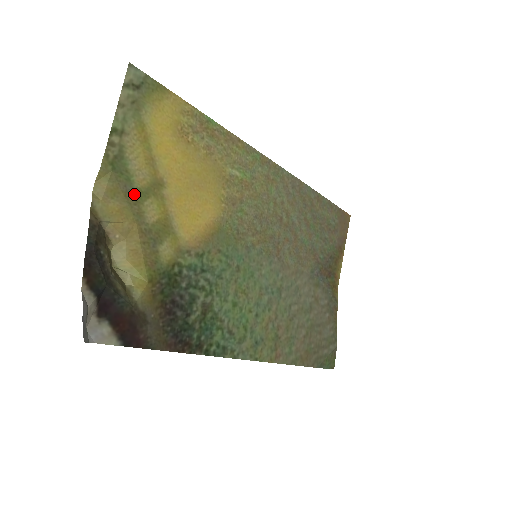
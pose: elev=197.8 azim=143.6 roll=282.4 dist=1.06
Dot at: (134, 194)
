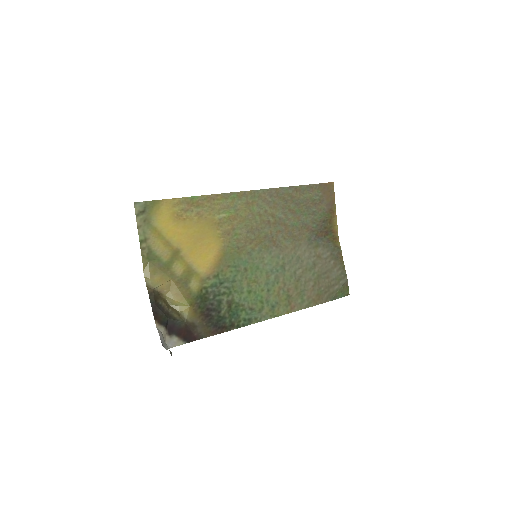
Dot at: (165, 266)
